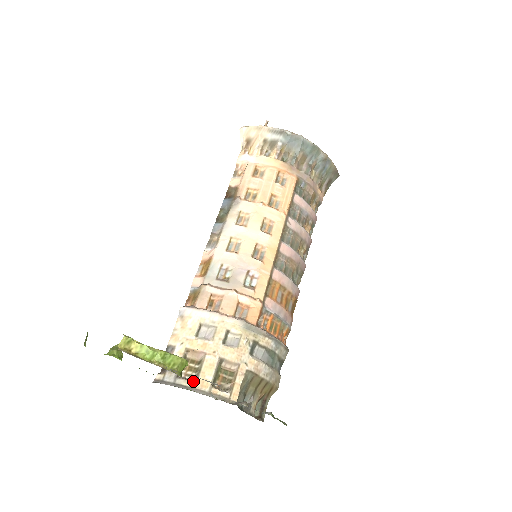
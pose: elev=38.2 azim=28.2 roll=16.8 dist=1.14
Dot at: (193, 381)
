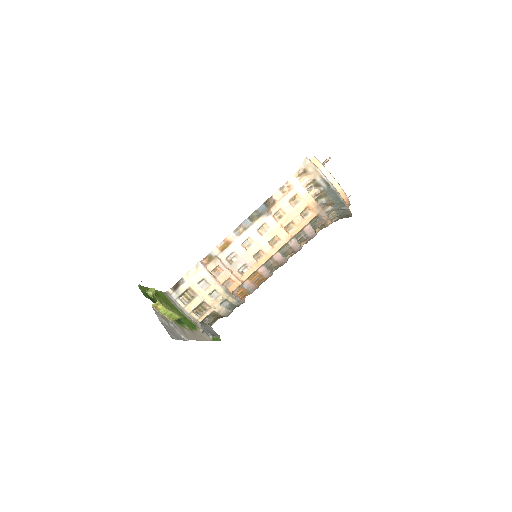
Dot at: (185, 304)
